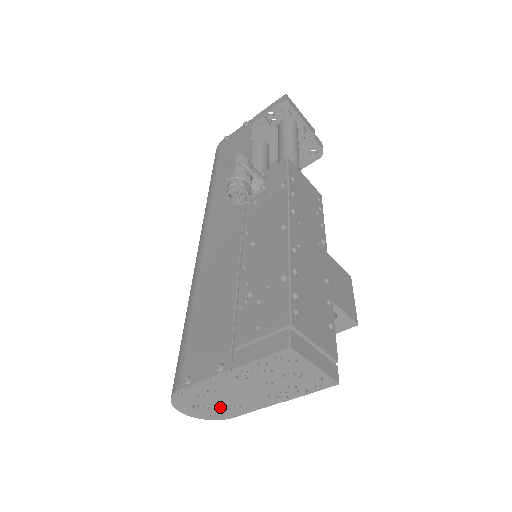
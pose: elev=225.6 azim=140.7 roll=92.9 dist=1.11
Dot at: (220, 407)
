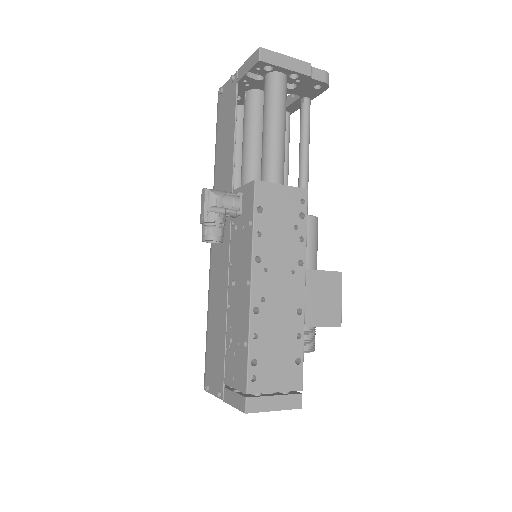
Dot at: occluded
